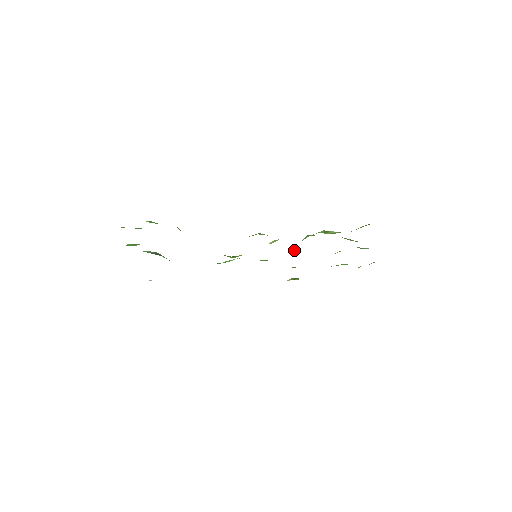
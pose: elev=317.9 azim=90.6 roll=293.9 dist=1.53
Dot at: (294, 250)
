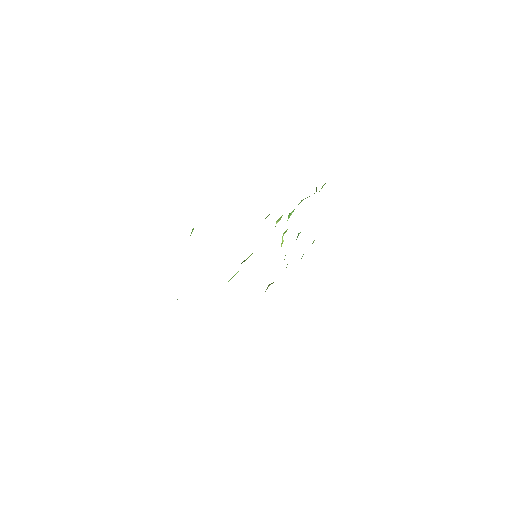
Dot at: (283, 233)
